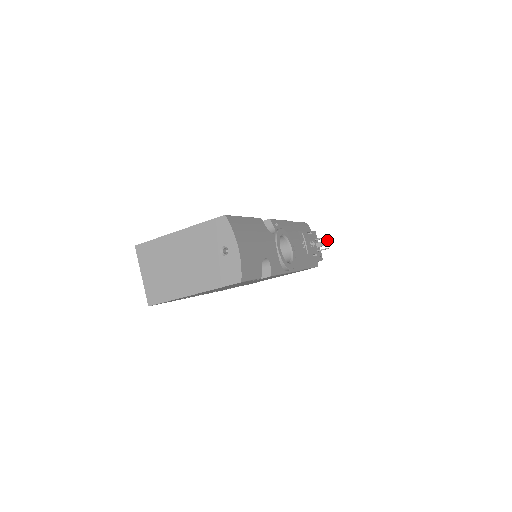
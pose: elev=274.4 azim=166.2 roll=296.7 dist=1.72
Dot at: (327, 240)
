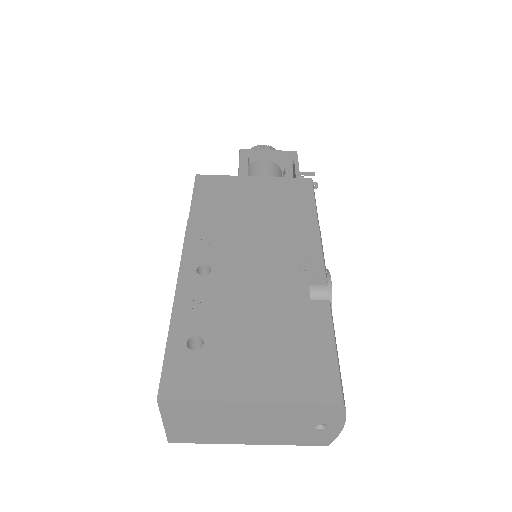
Dot at: occluded
